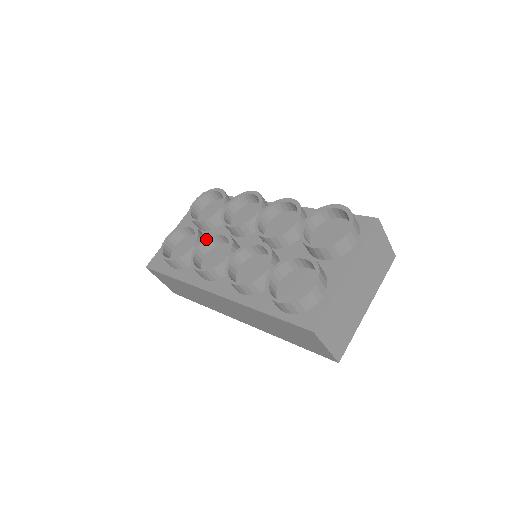
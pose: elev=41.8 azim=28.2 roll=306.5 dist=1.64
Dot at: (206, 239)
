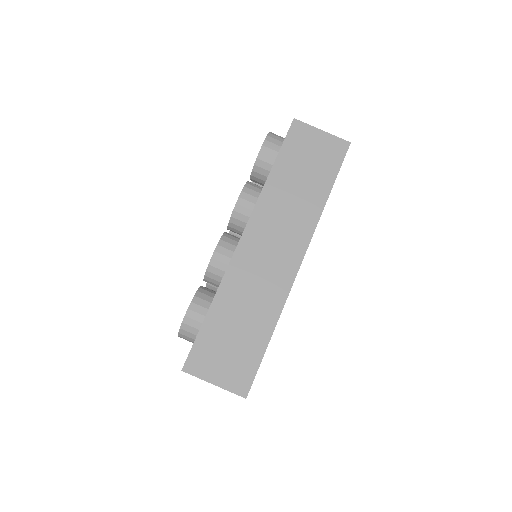
Dot at: occluded
